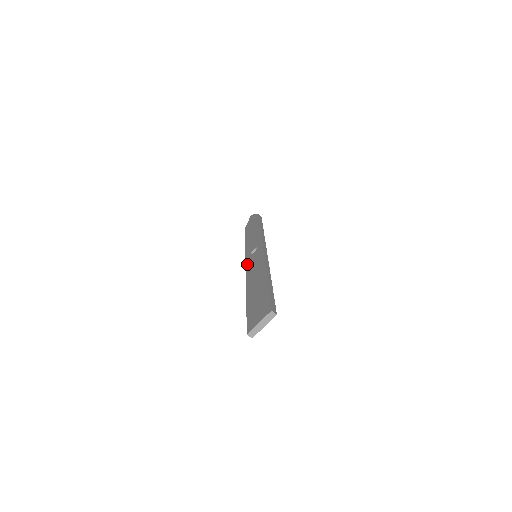
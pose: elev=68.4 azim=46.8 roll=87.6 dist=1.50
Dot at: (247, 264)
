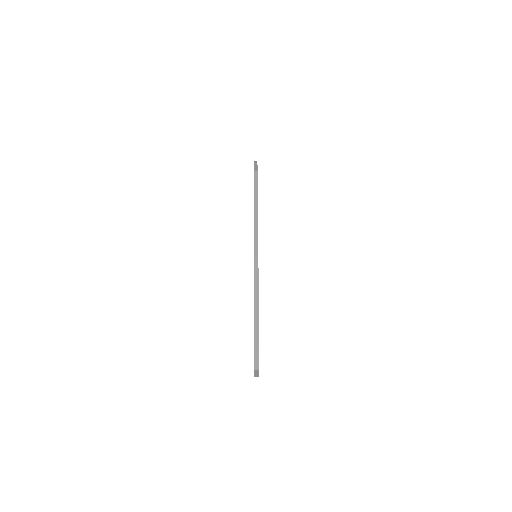
Dot at: occluded
